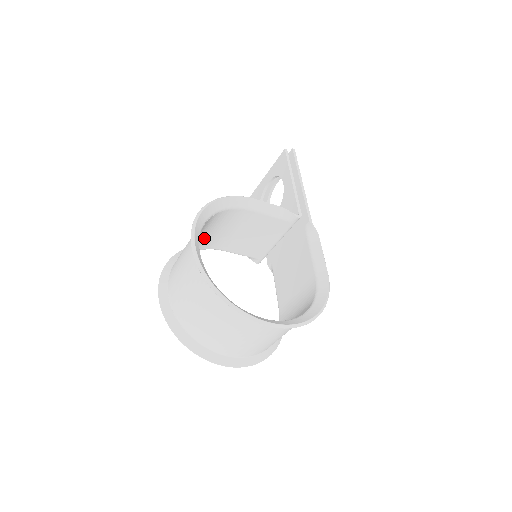
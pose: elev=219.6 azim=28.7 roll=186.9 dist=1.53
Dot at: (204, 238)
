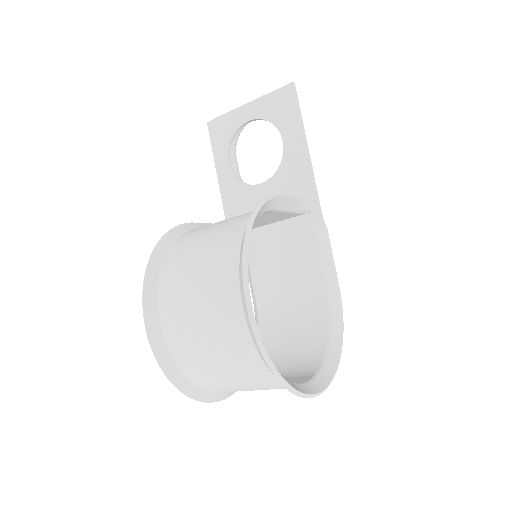
Dot at: occluded
